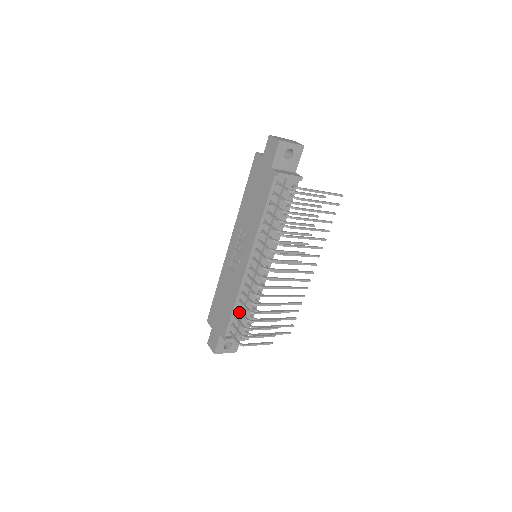
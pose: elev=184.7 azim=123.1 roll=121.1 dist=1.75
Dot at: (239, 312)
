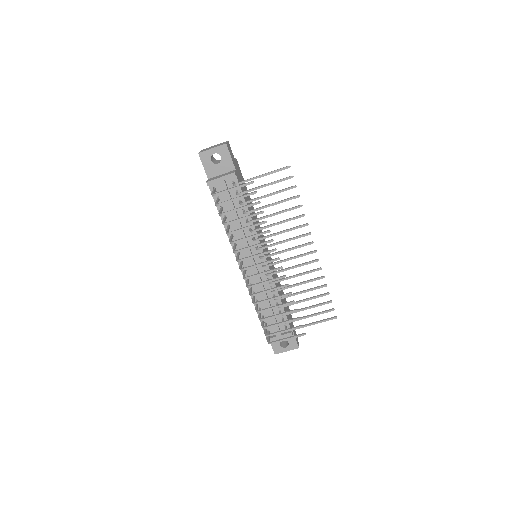
Dot at: (259, 313)
